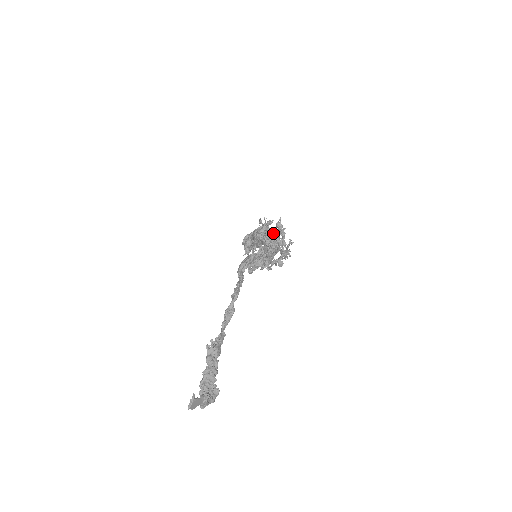
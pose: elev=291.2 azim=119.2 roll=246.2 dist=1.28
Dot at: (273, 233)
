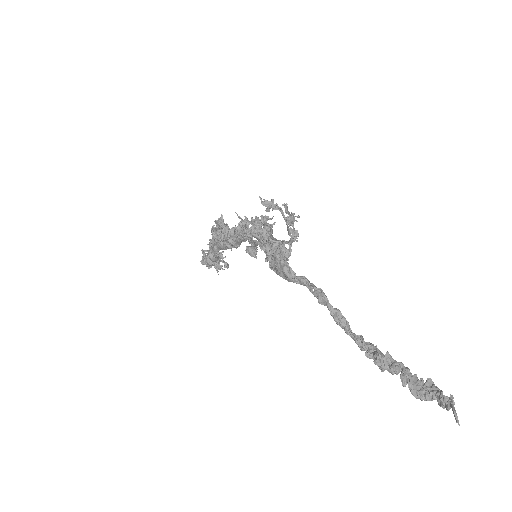
Dot at: occluded
